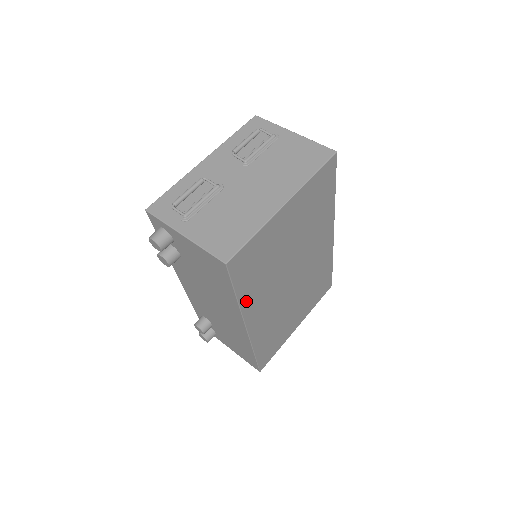
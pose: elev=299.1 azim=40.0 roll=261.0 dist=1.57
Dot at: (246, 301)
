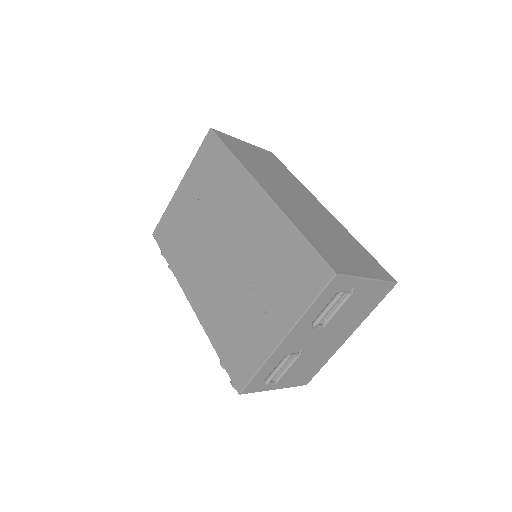
Dot at: occluded
